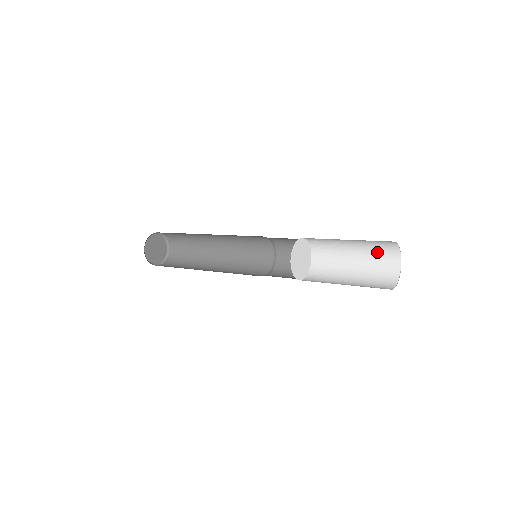
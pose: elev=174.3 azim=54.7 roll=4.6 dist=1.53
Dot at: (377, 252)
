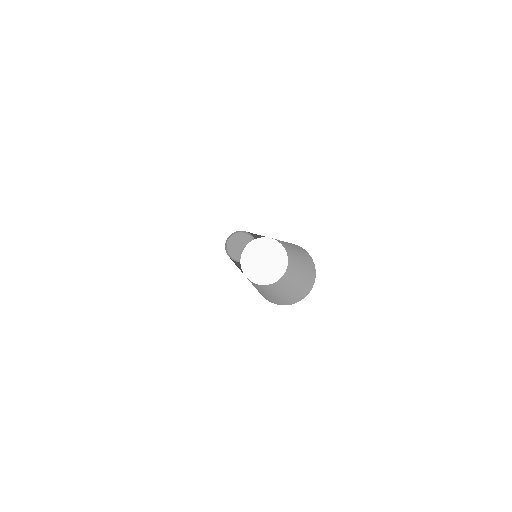
Dot at: (307, 263)
